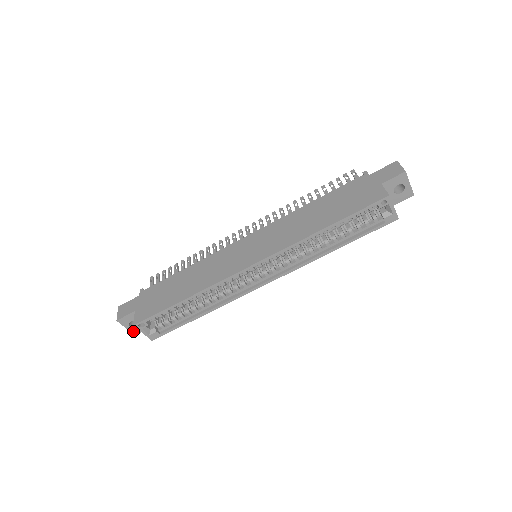
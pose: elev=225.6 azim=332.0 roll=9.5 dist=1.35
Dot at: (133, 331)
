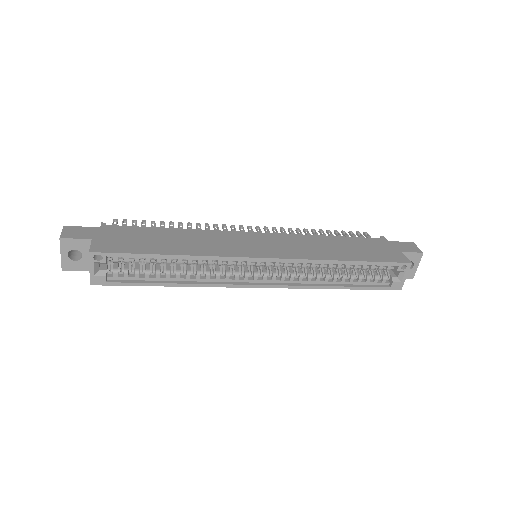
Dot at: (65, 263)
